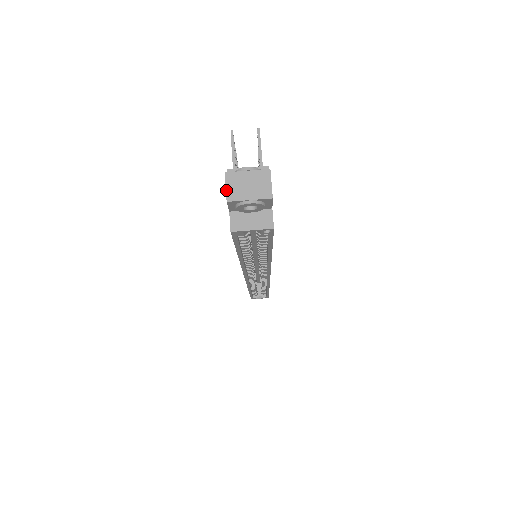
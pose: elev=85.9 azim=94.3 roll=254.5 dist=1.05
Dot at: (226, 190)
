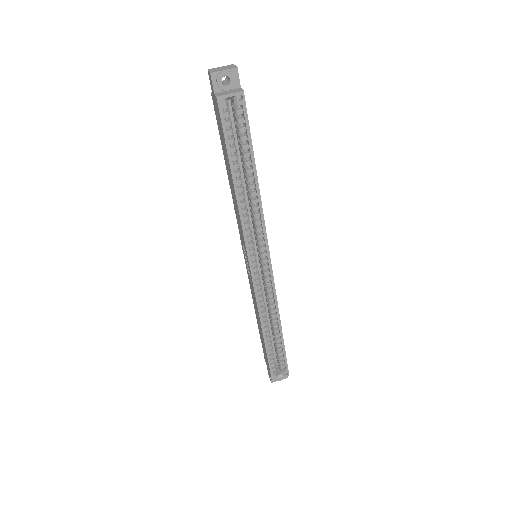
Dot at: (209, 72)
